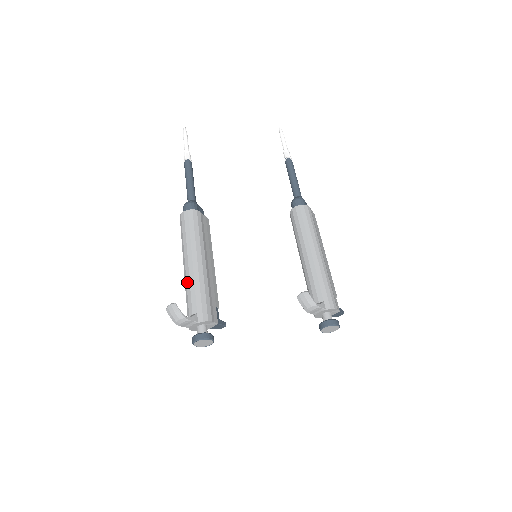
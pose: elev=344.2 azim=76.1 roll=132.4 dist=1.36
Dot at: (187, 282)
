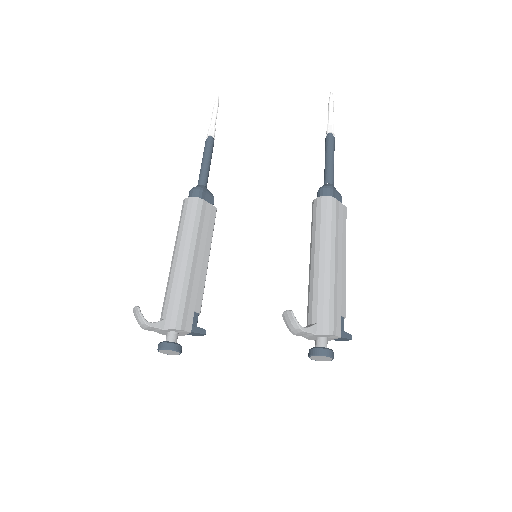
Dot at: (168, 281)
